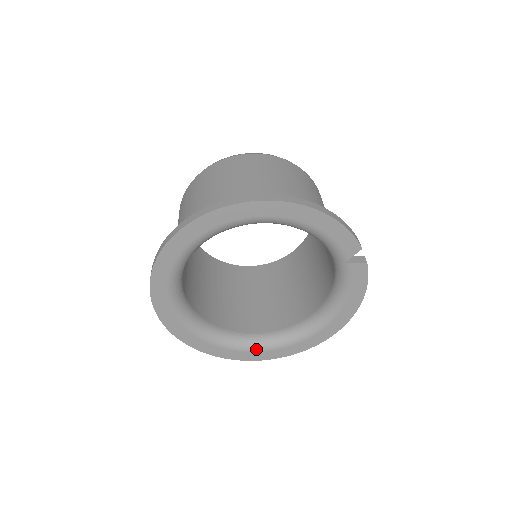
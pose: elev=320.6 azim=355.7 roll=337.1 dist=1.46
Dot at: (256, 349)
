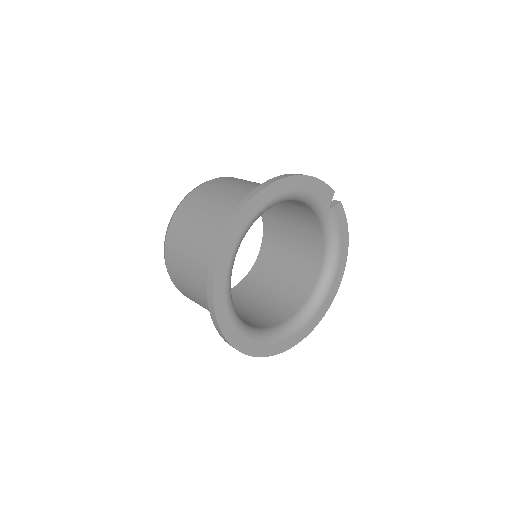
Dot at: (302, 326)
